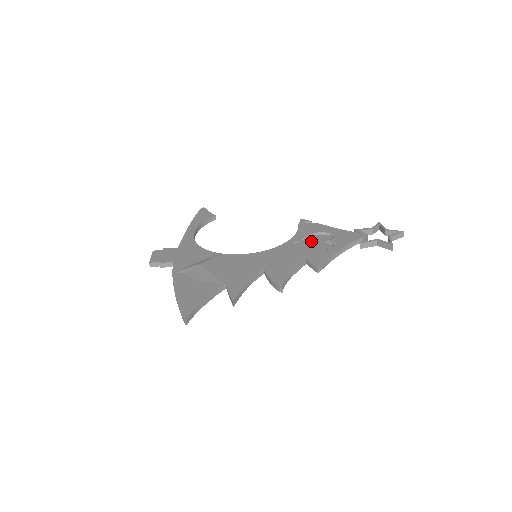
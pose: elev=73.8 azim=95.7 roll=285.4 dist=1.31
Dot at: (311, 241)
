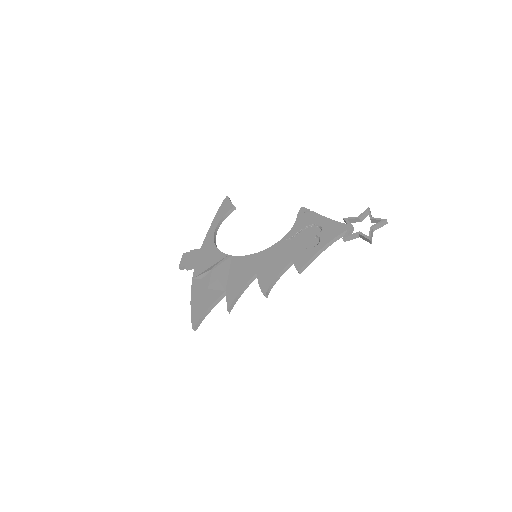
Dot at: (303, 236)
